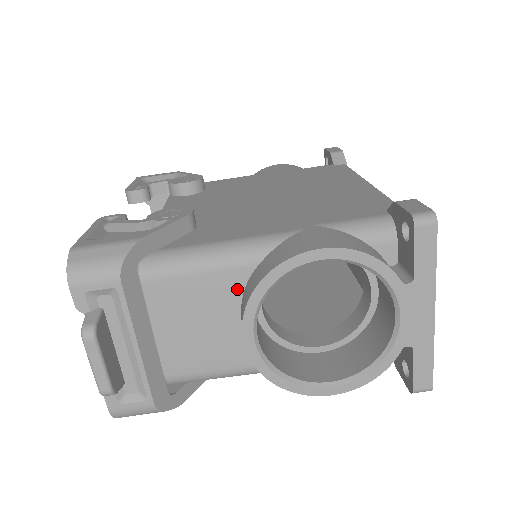
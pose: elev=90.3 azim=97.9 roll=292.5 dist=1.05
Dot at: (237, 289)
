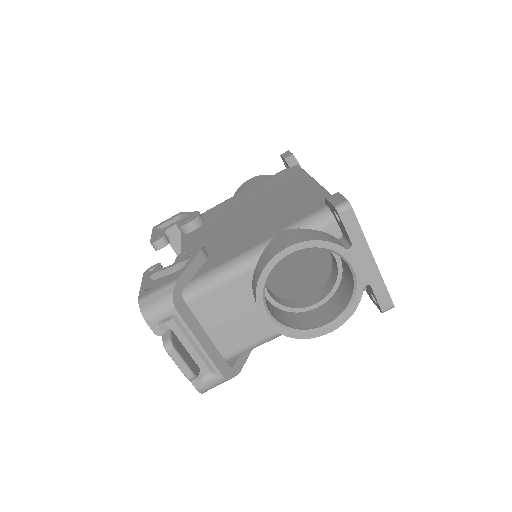
Dot at: (247, 288)
